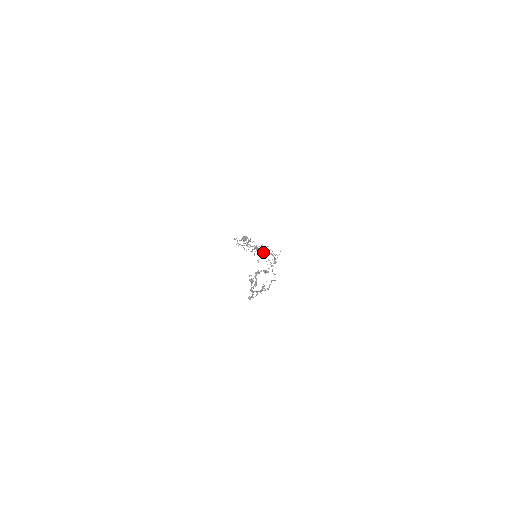
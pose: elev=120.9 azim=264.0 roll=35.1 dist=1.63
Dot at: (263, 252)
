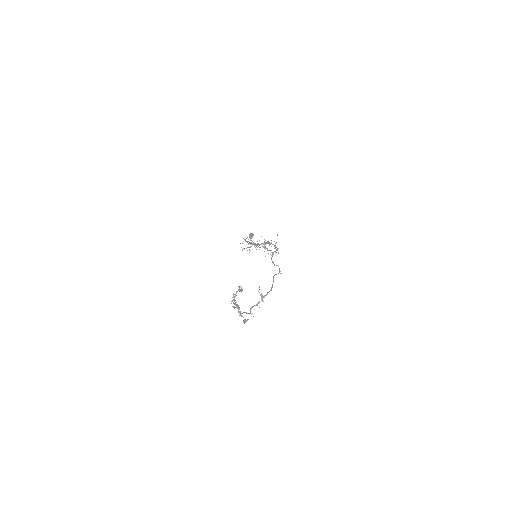
Dot at: (262, 246)
